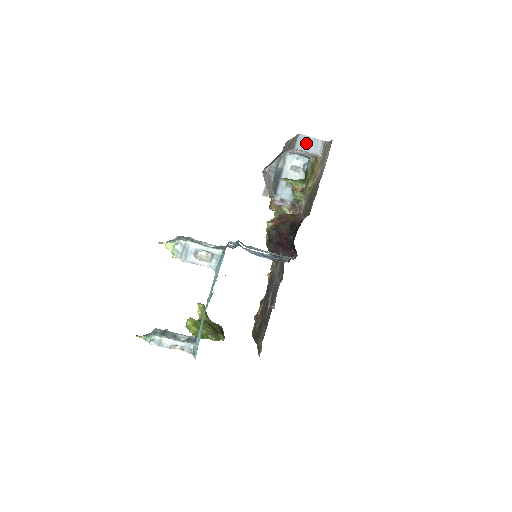
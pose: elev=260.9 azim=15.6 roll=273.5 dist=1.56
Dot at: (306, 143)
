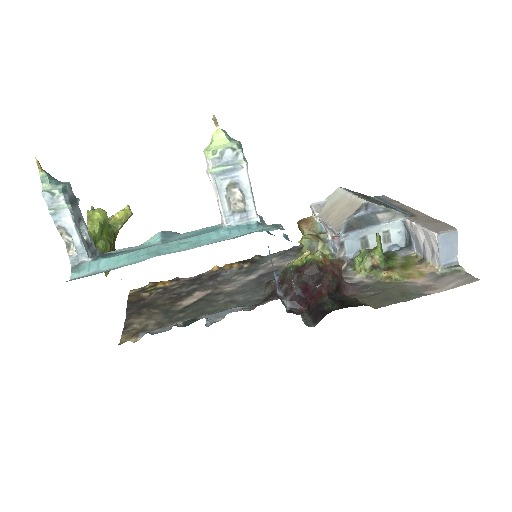
Dot at: (448, 244)
